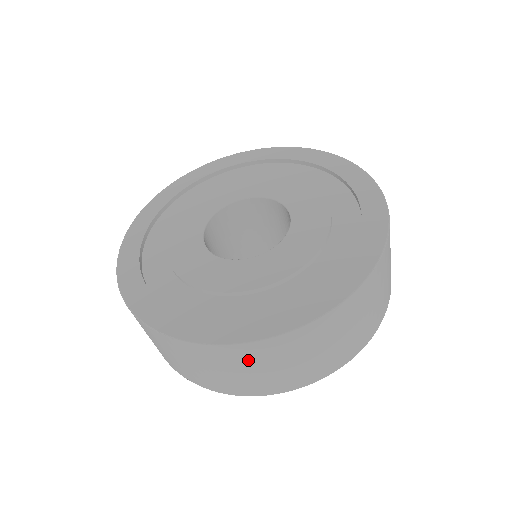
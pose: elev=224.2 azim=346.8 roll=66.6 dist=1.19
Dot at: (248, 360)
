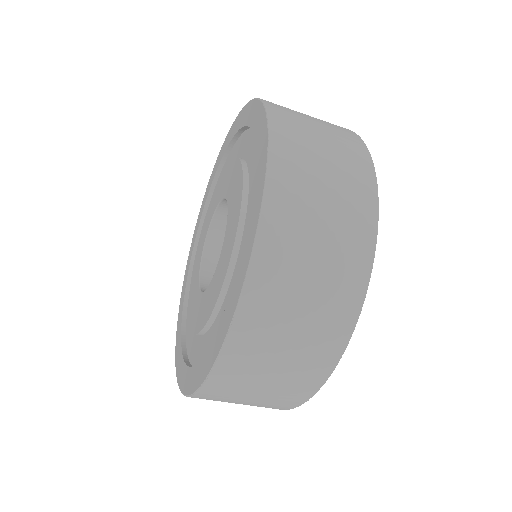
Dot at: (292, 235)
